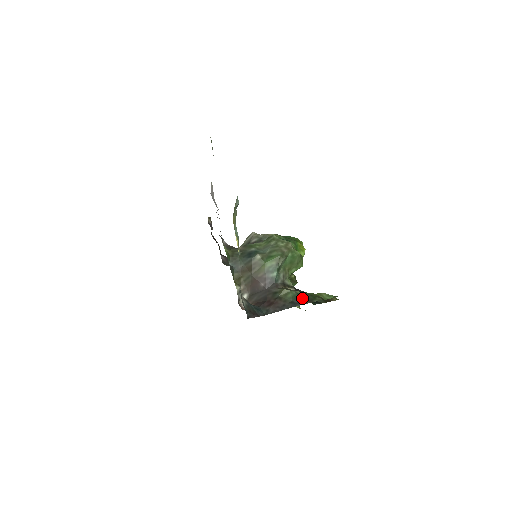
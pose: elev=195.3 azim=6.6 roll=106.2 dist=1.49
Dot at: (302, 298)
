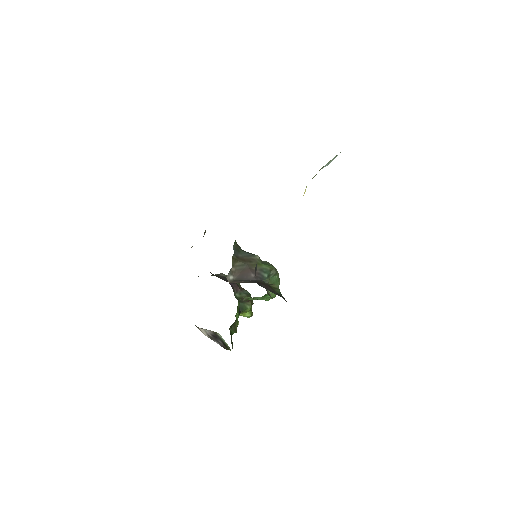
Dot at: occluded
